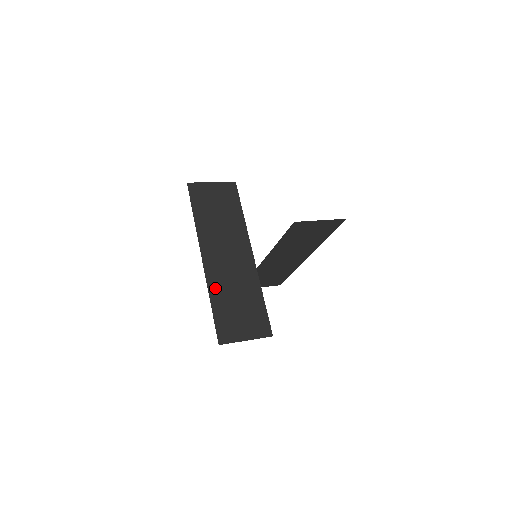
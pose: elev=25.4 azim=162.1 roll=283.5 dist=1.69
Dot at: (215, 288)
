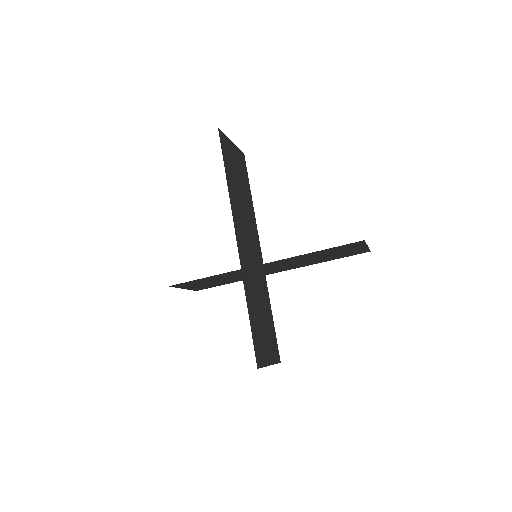
Dot at: (248, 287)
